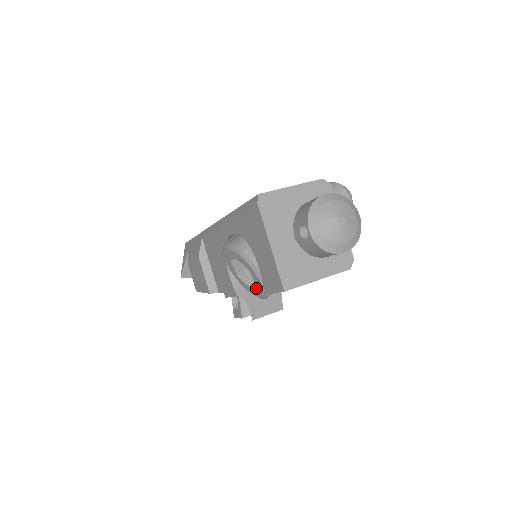
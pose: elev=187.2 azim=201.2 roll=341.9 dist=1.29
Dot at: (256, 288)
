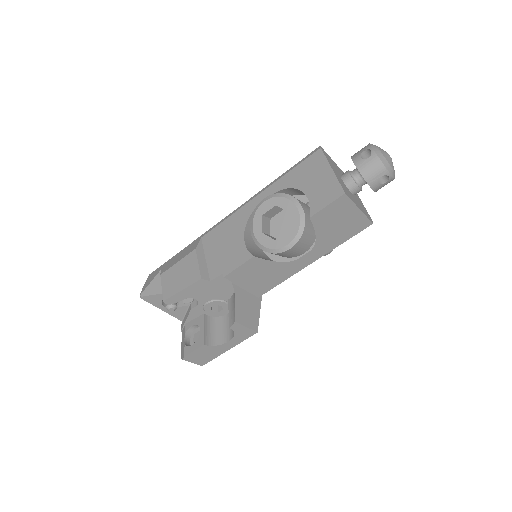
Dot at: (287, 233)
